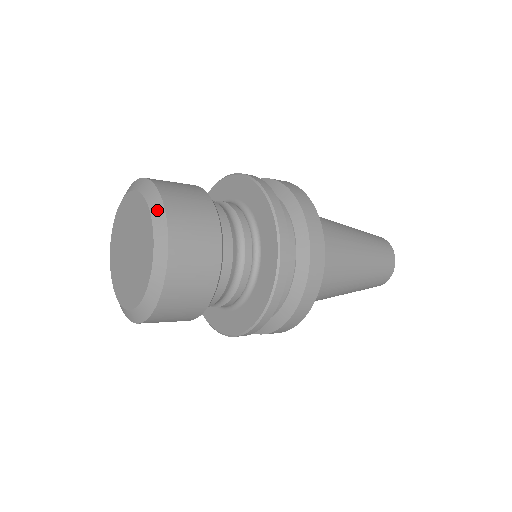
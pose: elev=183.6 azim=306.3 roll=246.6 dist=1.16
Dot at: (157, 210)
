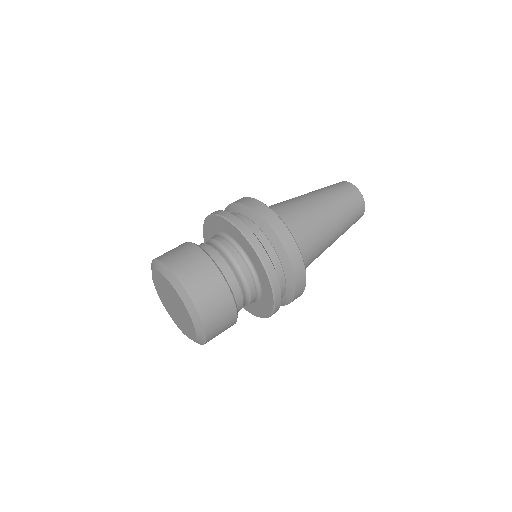
Dot at: (192, 311)
